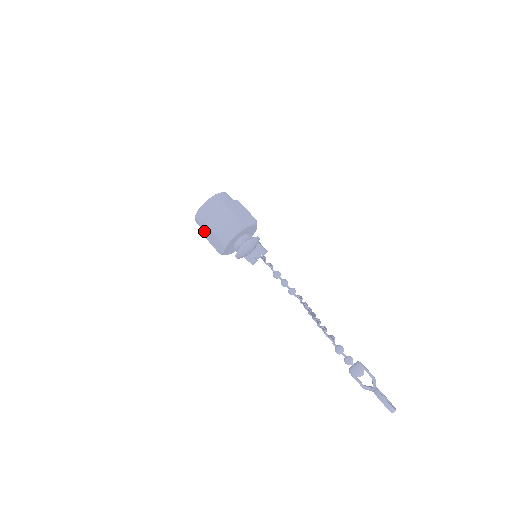
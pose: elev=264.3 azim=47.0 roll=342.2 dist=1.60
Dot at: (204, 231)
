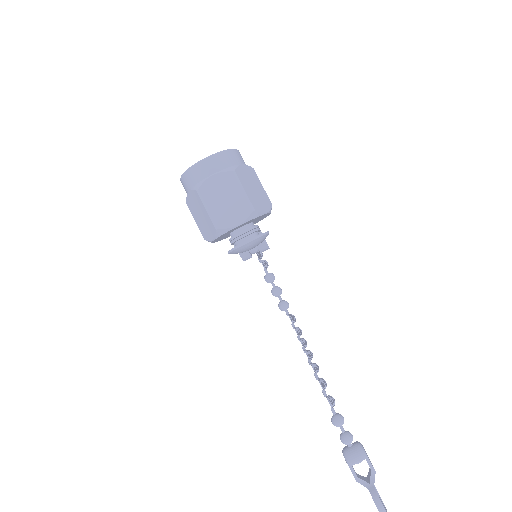
Dot at: (190, 200)
